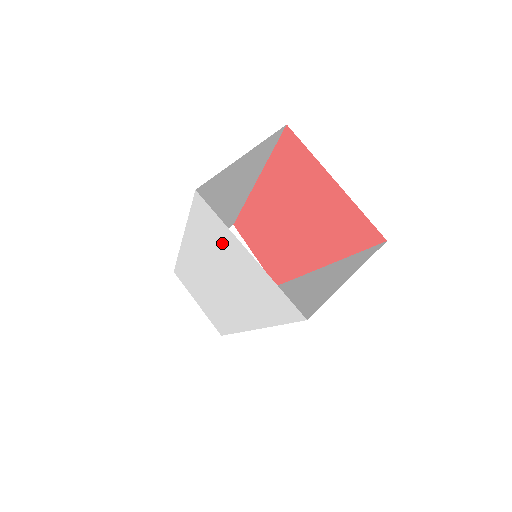
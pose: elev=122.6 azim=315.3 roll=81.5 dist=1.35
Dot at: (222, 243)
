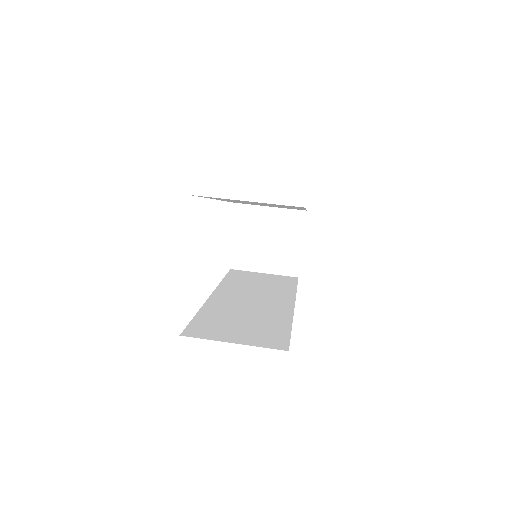
Dot at: occluded
